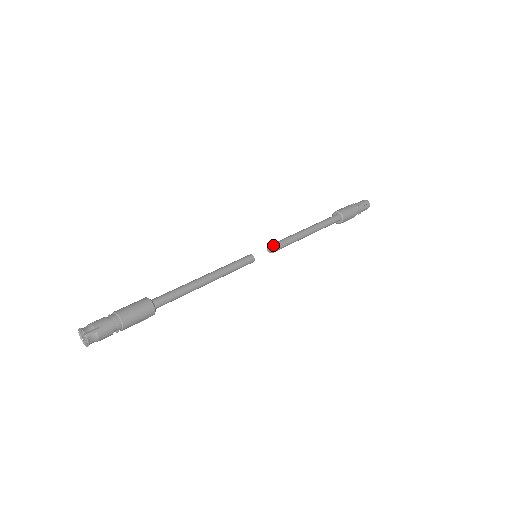
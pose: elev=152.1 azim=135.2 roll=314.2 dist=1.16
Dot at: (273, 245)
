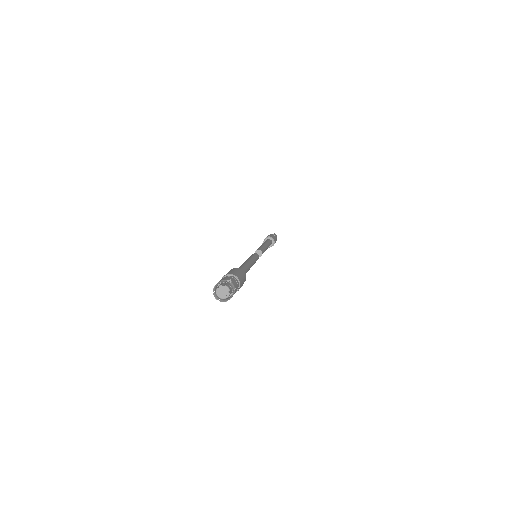
Dot at: (259, 249)
